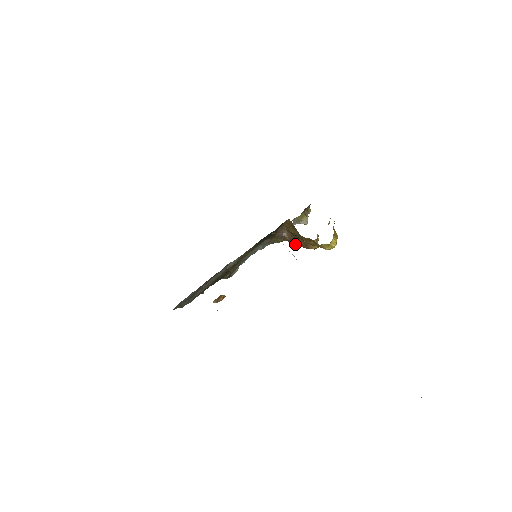
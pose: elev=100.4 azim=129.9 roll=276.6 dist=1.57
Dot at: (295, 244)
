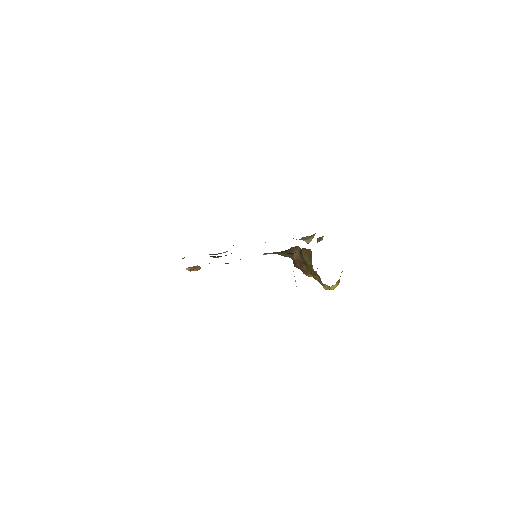
Dot at: (297, 265)
